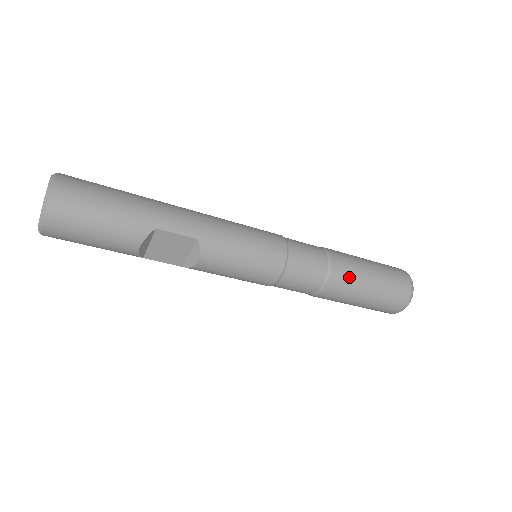
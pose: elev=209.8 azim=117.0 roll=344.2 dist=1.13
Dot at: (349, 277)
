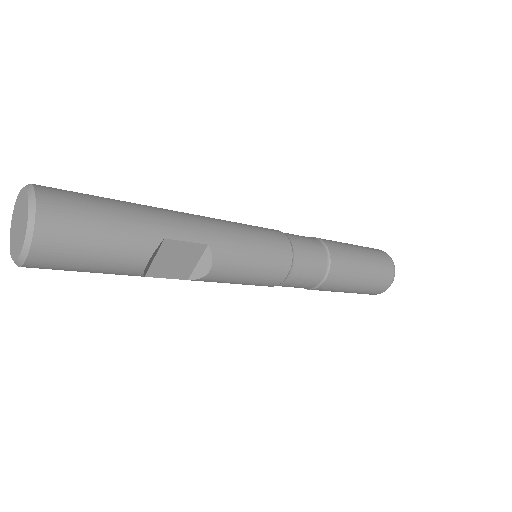
Dot at: (346, 264)
